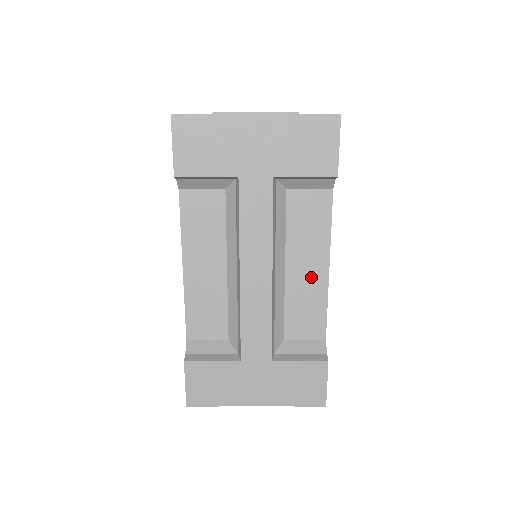
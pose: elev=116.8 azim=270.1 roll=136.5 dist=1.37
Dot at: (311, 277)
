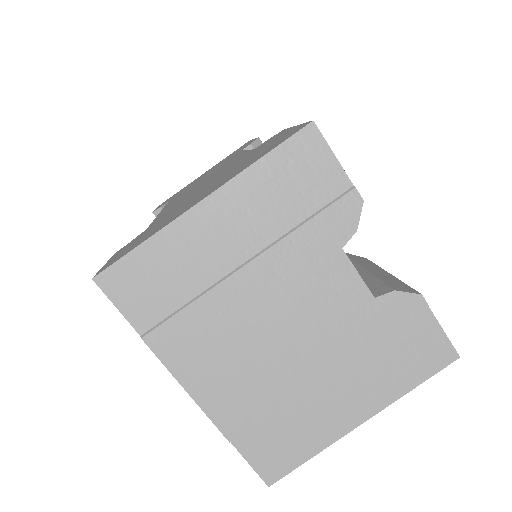
Dot at: occluded
